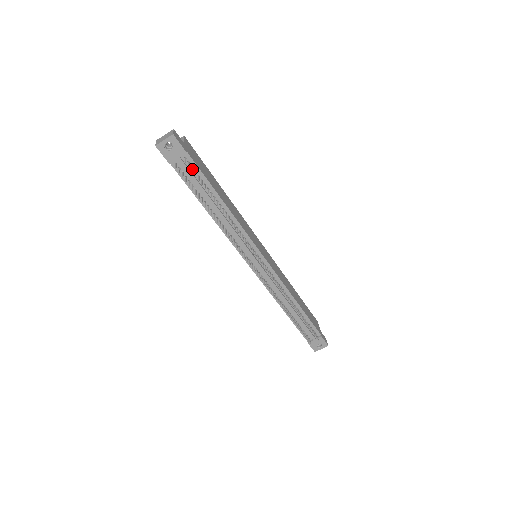
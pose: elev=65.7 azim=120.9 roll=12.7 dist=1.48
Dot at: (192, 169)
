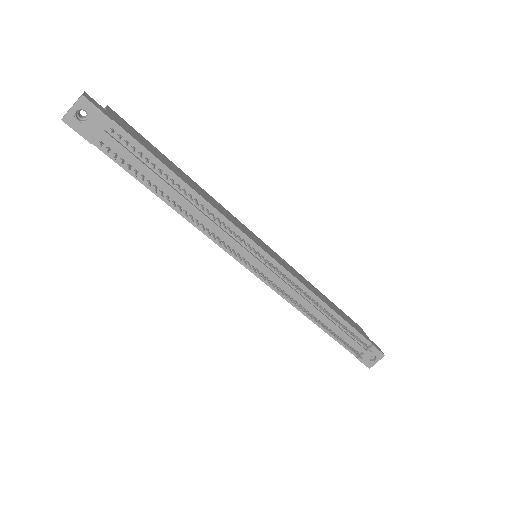
Dot at: (126, 143)
